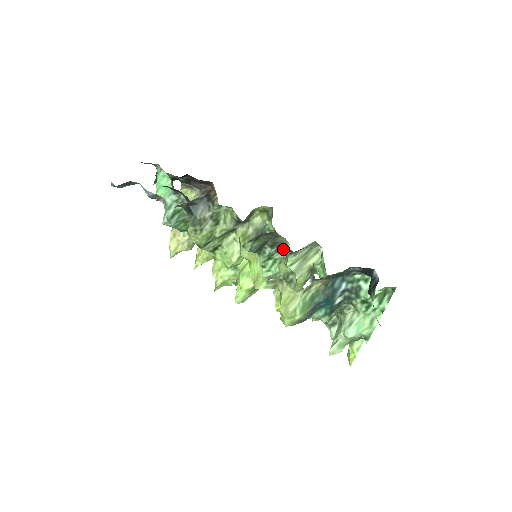
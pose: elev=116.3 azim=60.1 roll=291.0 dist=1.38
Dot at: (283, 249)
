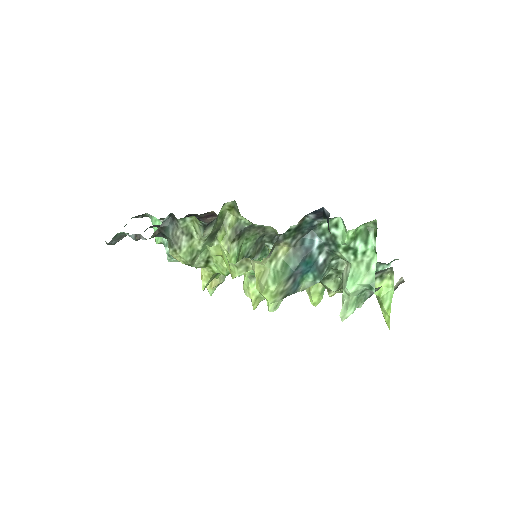
Dot at: occluded
